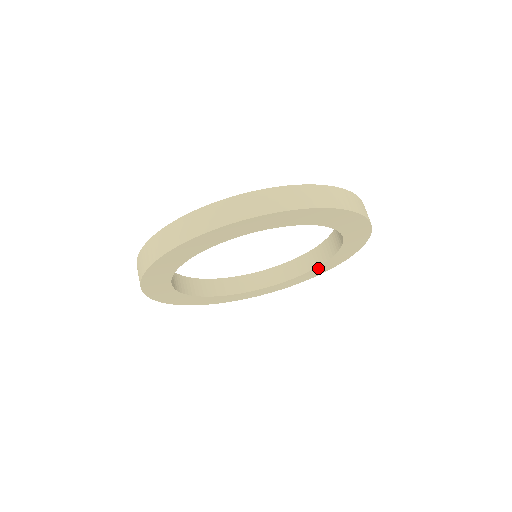
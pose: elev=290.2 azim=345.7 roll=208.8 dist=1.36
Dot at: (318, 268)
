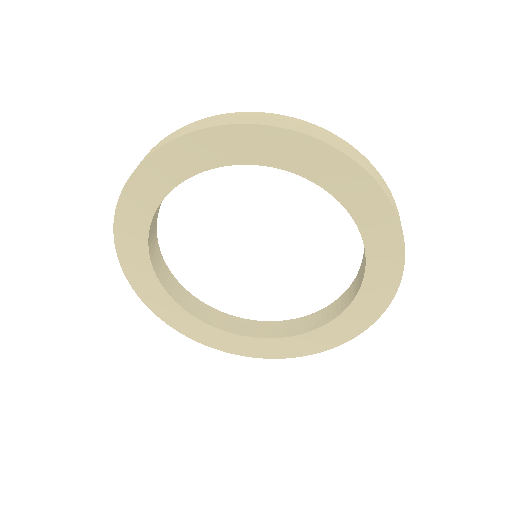
Dot at: (339, 321)
